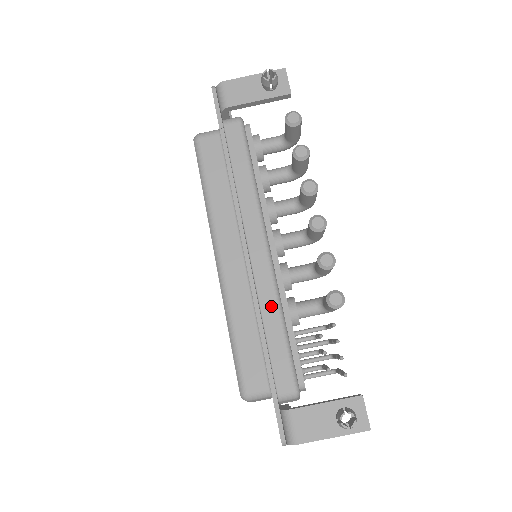
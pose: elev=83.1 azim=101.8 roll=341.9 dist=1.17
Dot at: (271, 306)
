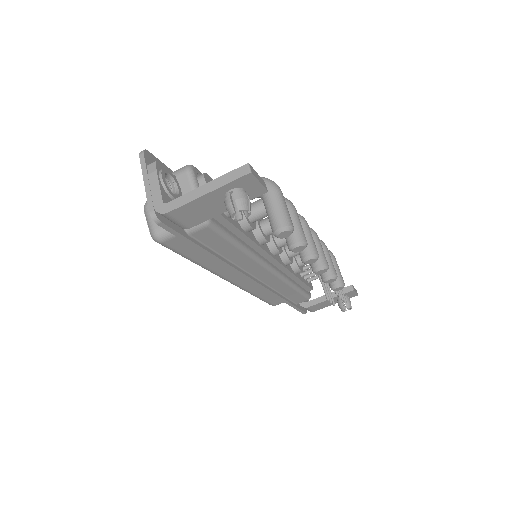
Dot at: (284, 288)
